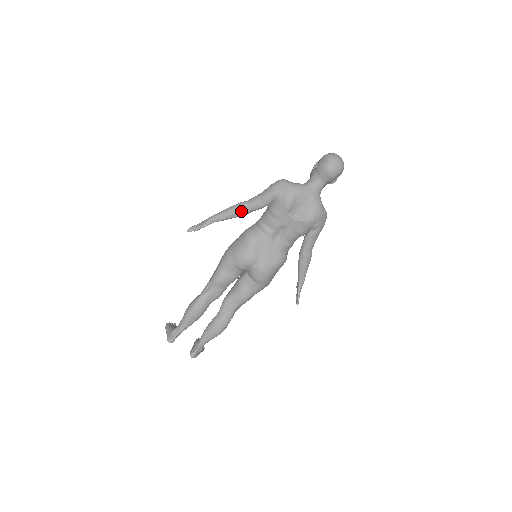
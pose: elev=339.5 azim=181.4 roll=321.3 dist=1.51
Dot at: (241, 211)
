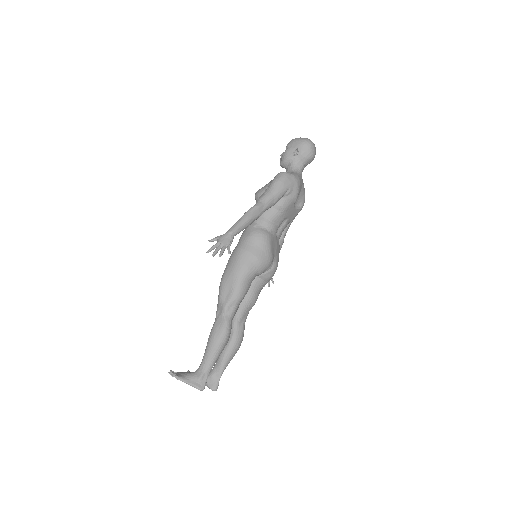
Dot at: (259, 215)
